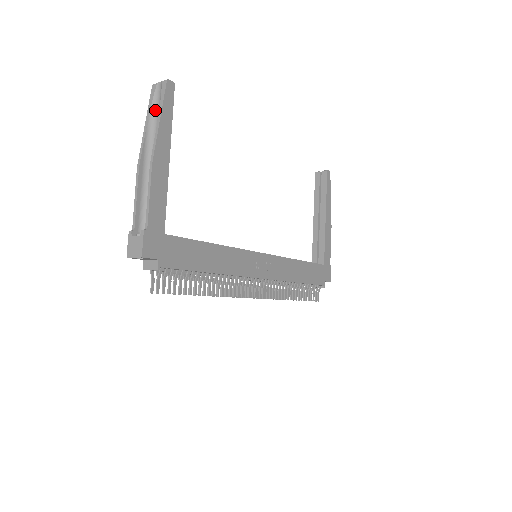
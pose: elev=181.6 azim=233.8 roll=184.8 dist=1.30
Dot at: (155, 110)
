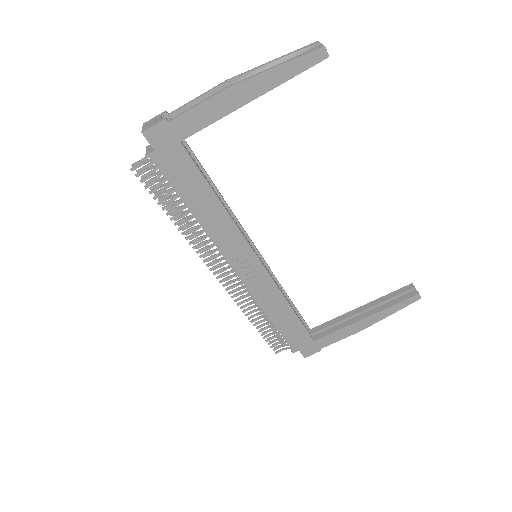
Dot at: occluded
